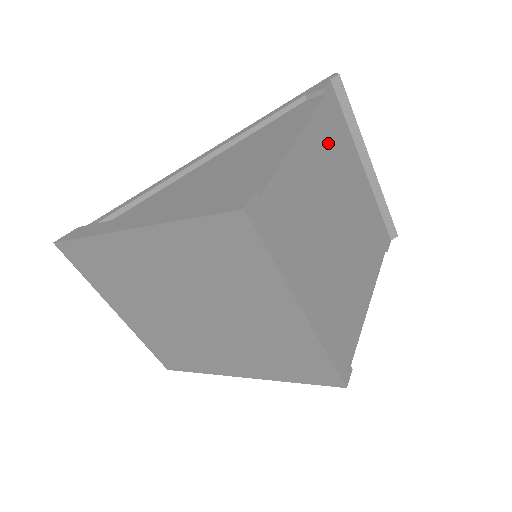
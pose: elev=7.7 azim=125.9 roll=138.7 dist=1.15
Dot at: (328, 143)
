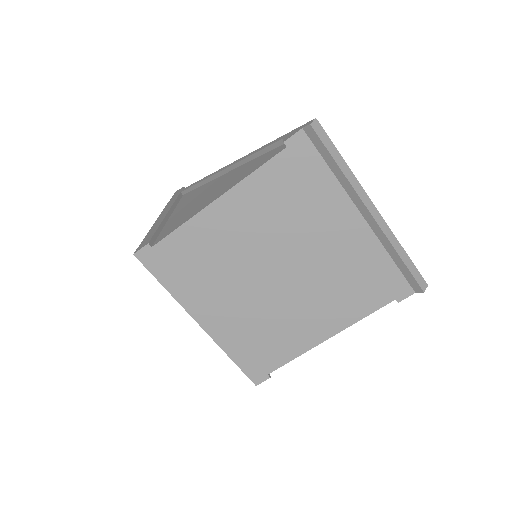
Dot at: (277, 197)
